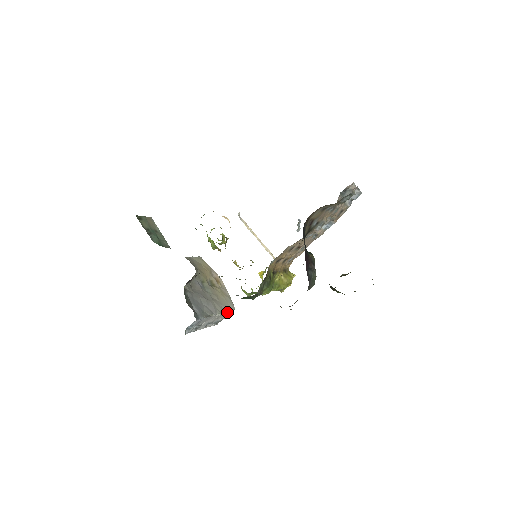
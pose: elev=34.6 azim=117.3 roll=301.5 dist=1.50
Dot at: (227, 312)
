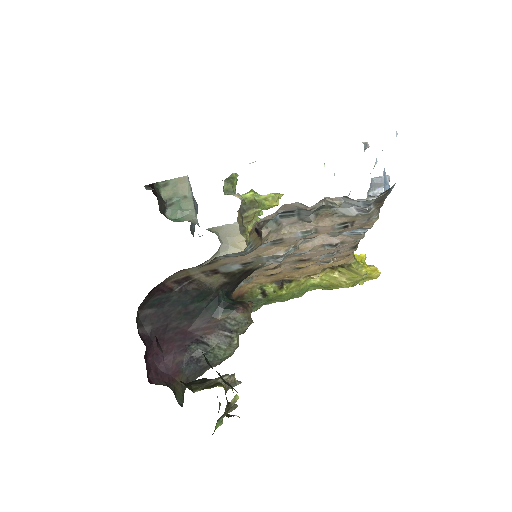
Dot at: occluded
